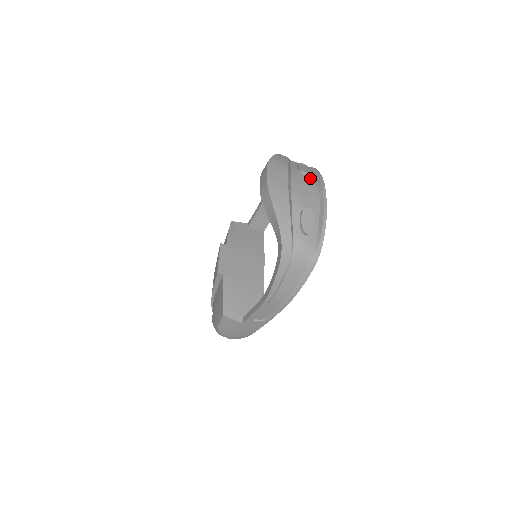
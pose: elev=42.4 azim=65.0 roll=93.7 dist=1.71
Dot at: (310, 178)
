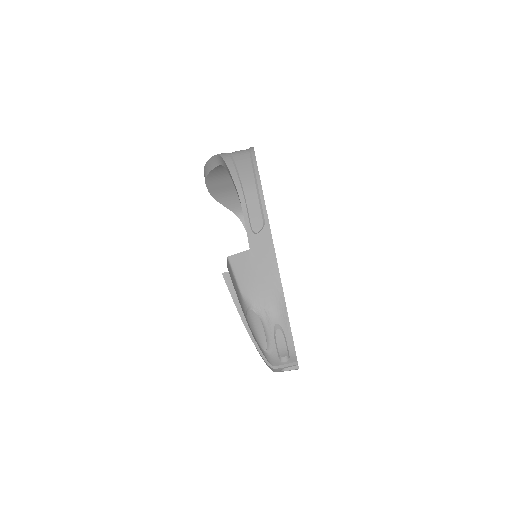
Dot at: occluded
